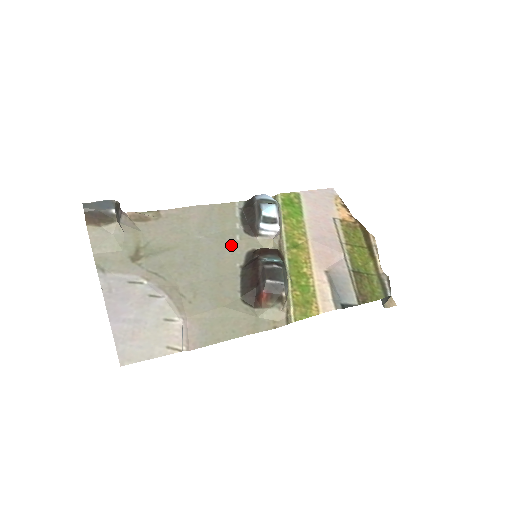
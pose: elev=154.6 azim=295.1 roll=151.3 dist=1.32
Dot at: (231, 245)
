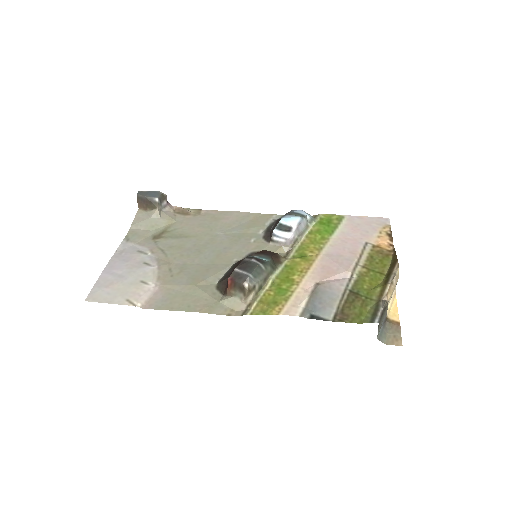
Dot at: (242, 244)
